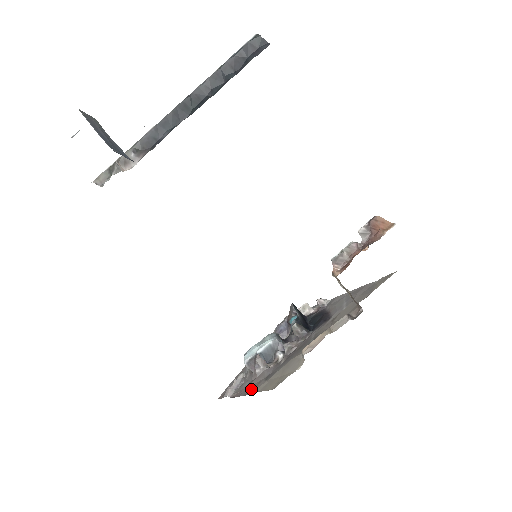
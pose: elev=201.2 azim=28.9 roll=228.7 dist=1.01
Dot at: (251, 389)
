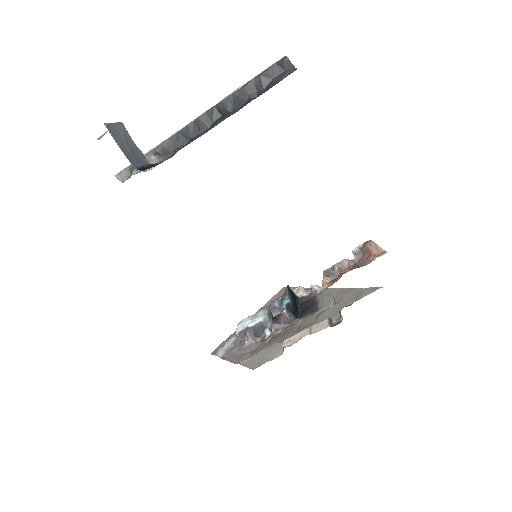
Dot at: (237, 358)
